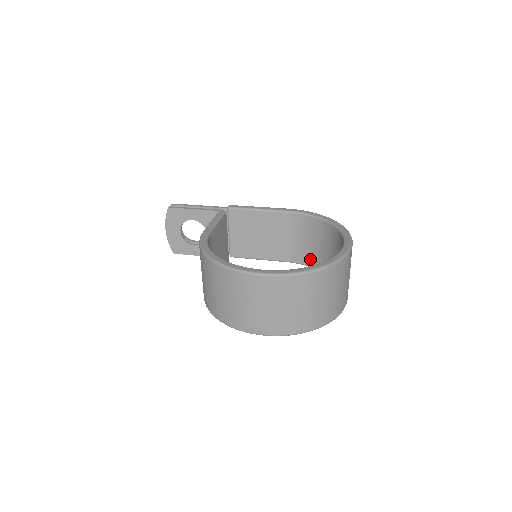
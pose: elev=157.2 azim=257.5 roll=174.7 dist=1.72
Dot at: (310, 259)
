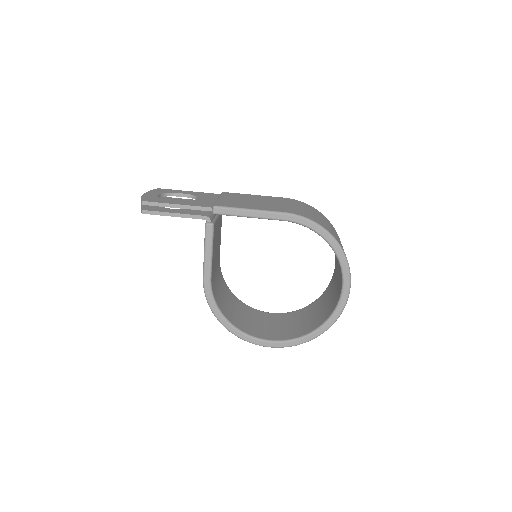
Dot at: occluded
